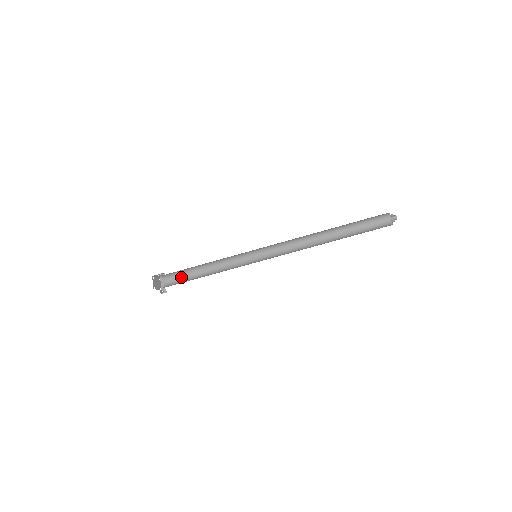
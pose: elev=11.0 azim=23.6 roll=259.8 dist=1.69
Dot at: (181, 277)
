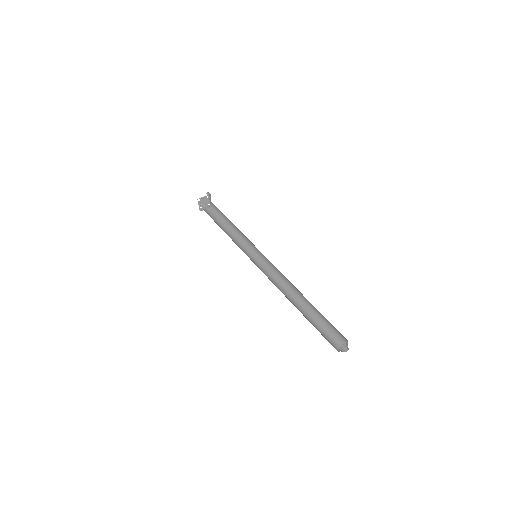
Dot at: (219, 210)
